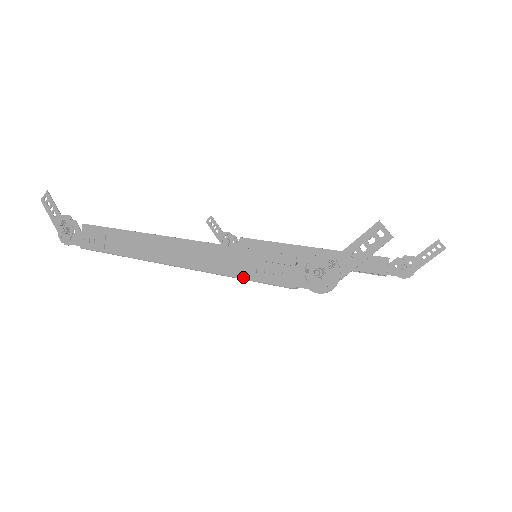
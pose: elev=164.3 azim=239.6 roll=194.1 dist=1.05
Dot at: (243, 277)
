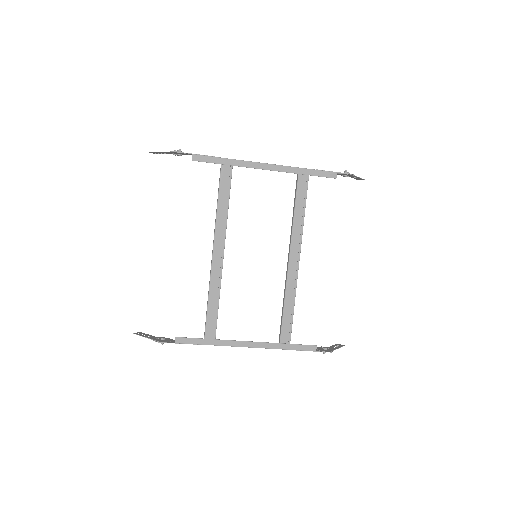
Dot at: (311, 169)
